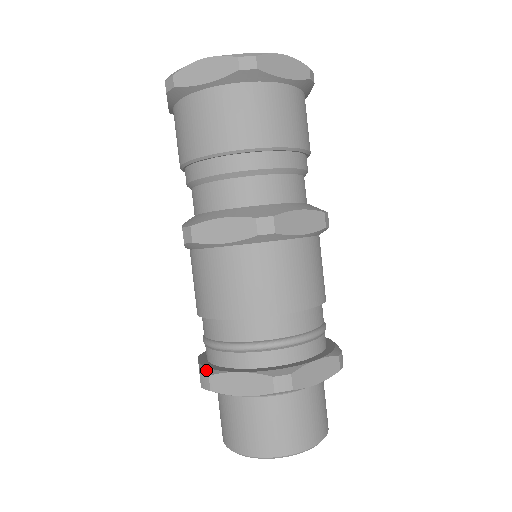
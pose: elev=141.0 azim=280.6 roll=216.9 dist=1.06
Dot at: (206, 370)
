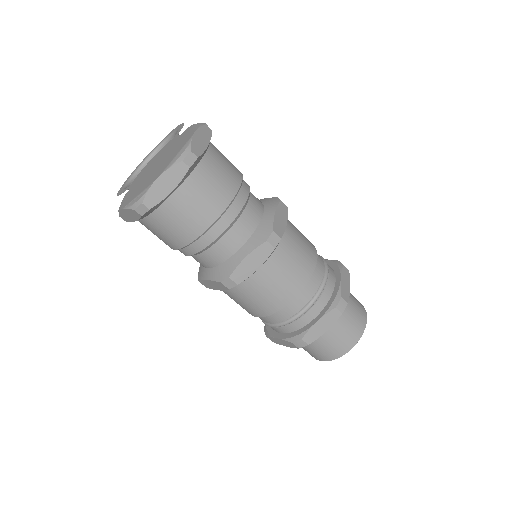
Dot at: (295, 338)
